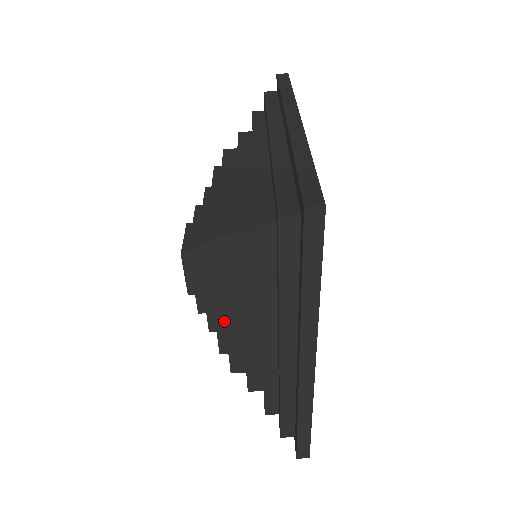
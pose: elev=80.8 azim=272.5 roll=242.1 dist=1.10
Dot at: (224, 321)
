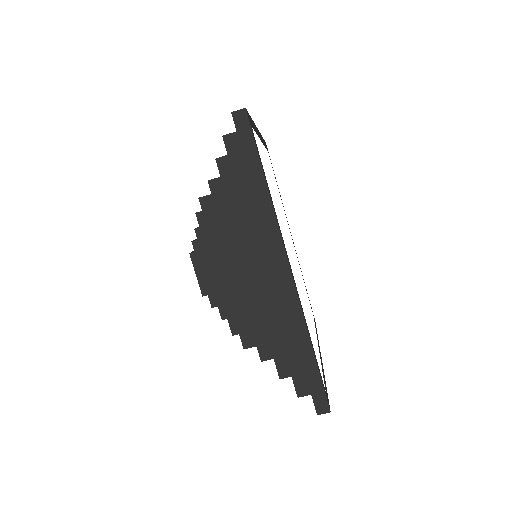
Dot at: occluded
